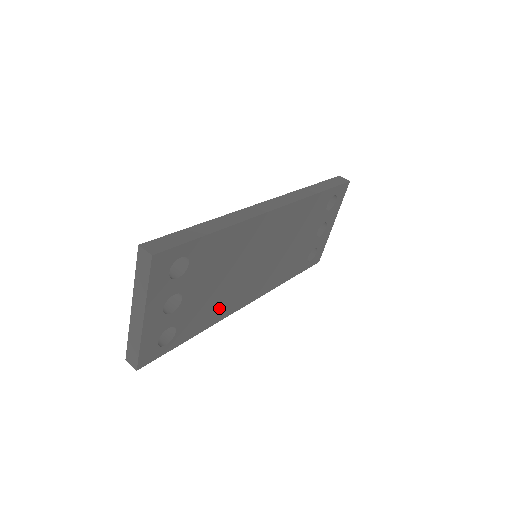
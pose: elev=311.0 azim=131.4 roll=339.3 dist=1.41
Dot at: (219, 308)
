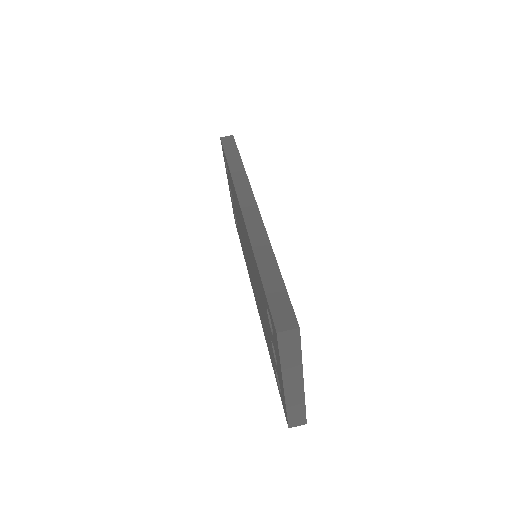
Dot at: occluded
